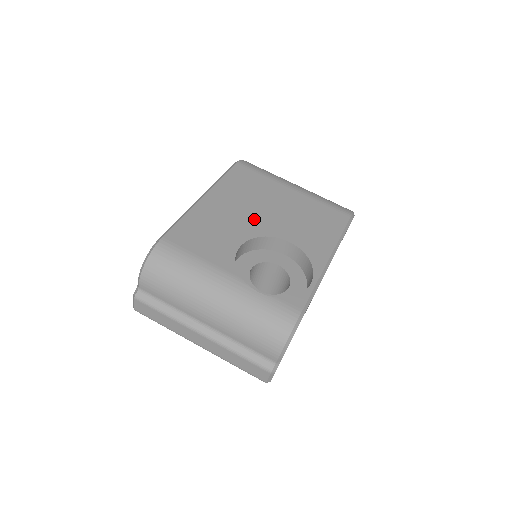
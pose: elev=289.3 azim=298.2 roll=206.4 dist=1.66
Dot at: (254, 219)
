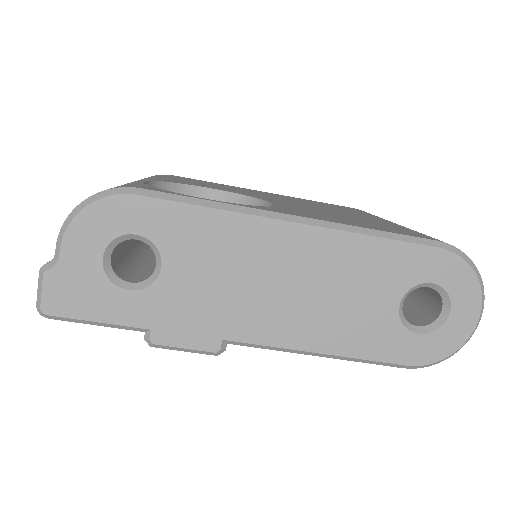
Dot at: (277, 199)
